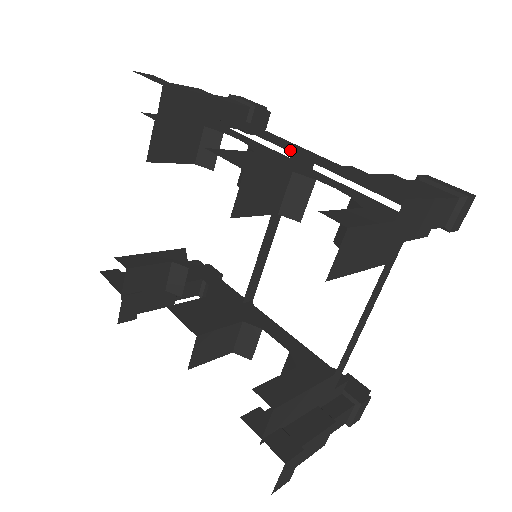
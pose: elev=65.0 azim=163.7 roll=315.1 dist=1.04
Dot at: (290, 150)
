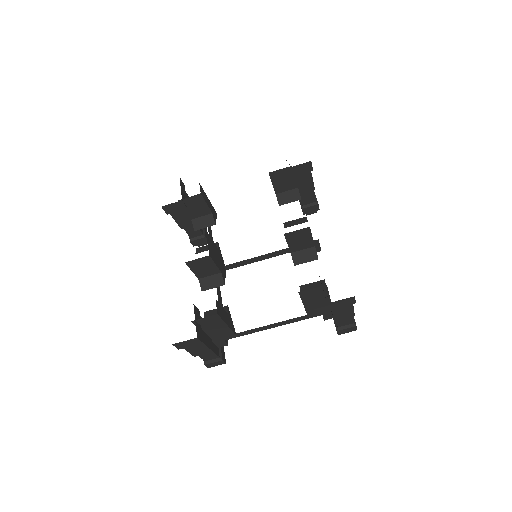
Dot at: occluded
